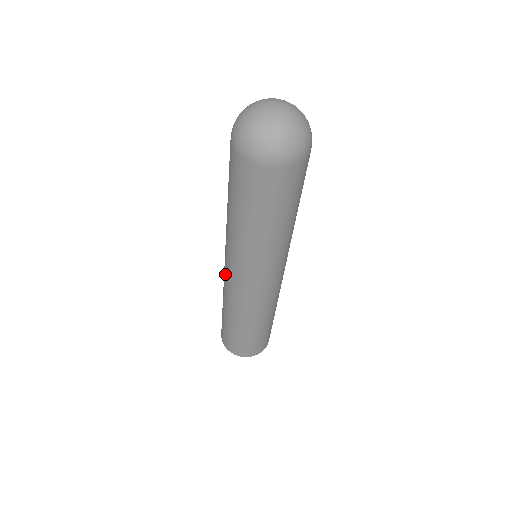
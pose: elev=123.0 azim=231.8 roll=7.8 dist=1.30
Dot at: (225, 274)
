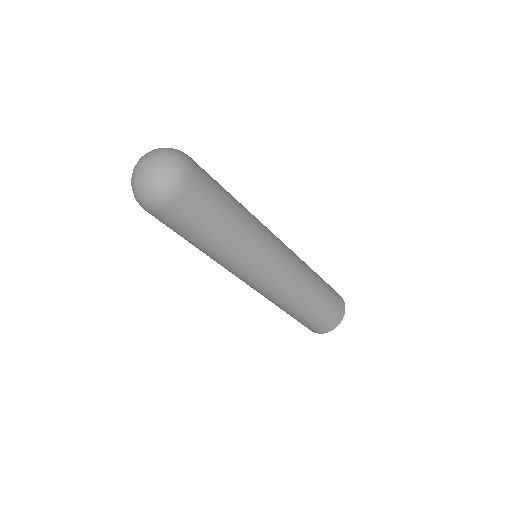
Dot at: occluded
